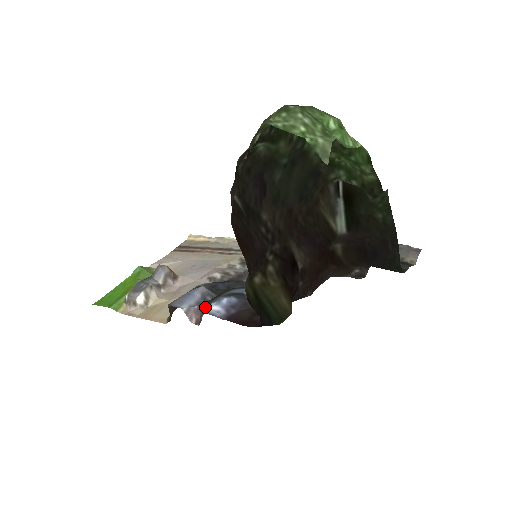
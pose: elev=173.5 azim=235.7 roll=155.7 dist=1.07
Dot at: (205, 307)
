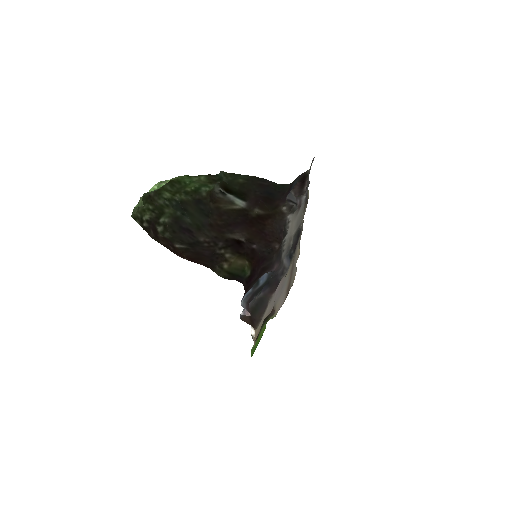
Dot at: (246, 303)
